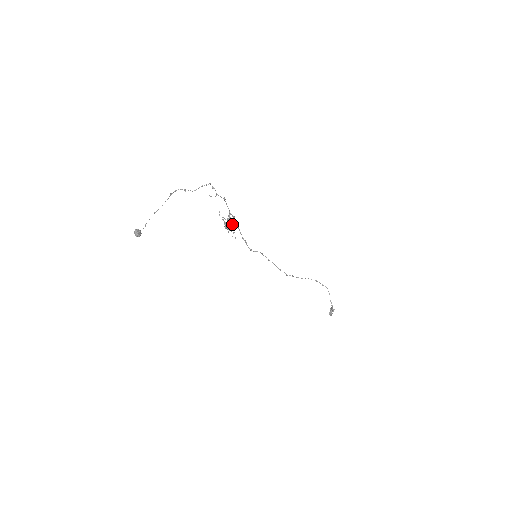
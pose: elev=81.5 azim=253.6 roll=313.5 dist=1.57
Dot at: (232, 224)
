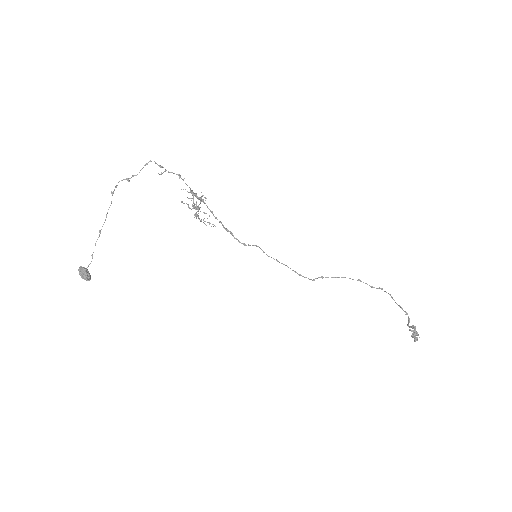
Dot at: (200, 198)
